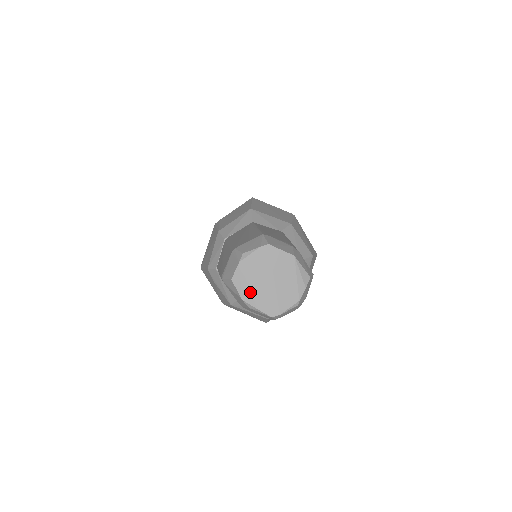
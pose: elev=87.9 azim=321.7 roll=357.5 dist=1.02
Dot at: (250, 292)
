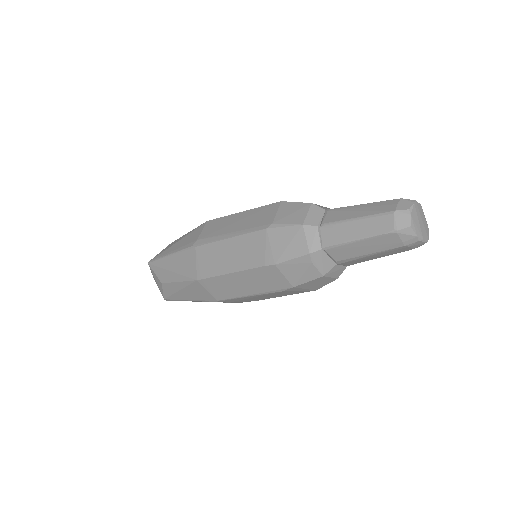
Dot at: (419, 231)
